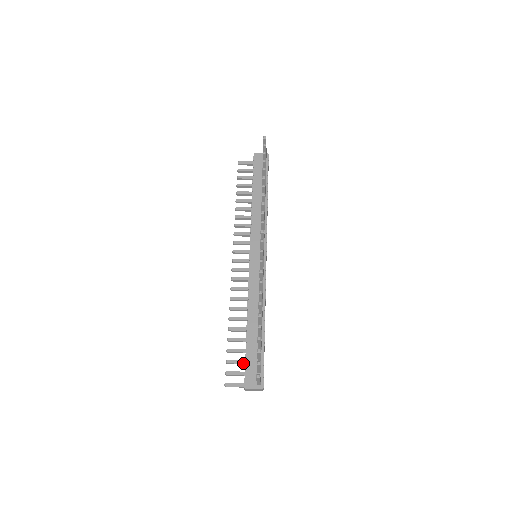
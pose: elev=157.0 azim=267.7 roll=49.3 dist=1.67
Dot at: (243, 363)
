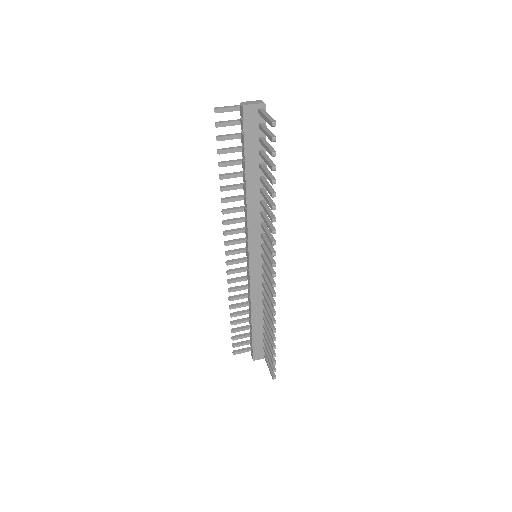
Dot at: occluded
